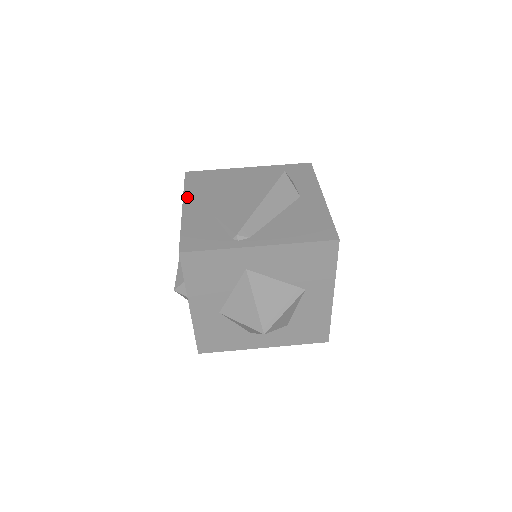
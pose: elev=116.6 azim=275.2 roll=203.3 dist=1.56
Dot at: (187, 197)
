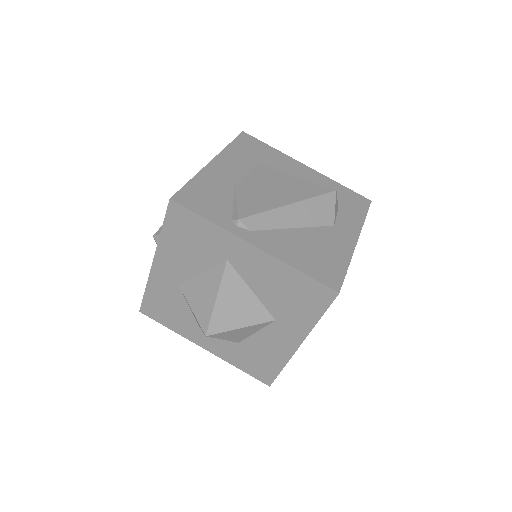
Dot at: (224, 154)
